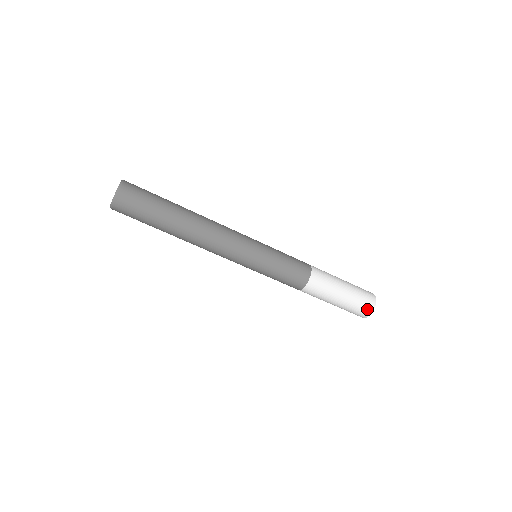
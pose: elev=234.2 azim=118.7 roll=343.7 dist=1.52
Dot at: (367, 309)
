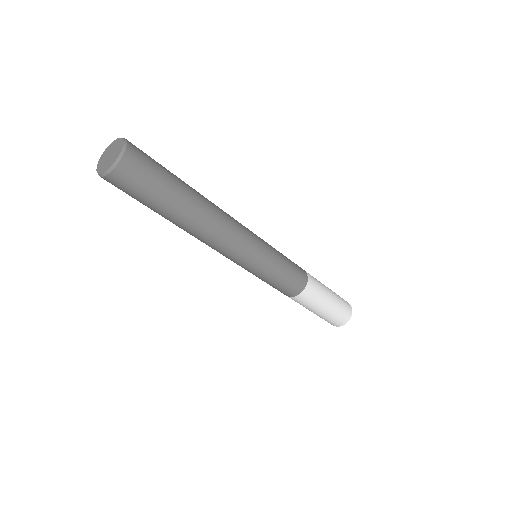
Dot at: (339, 323)
